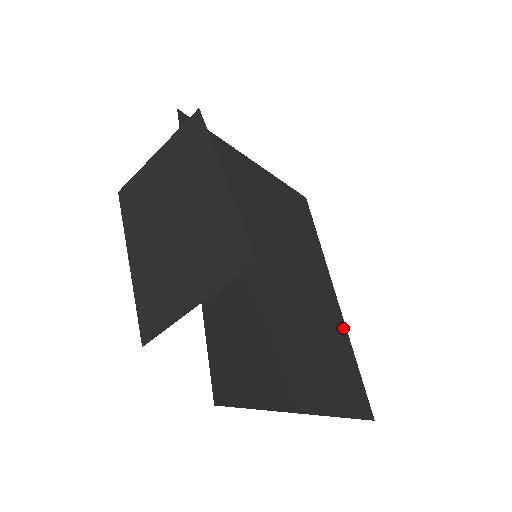
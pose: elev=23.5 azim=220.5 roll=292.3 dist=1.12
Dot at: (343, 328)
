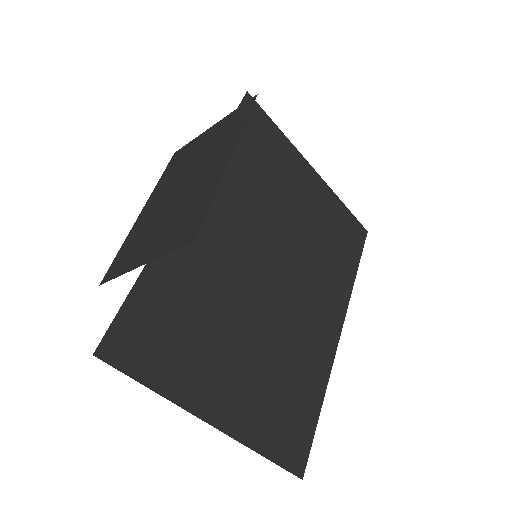
Dot at: (325, 372)
